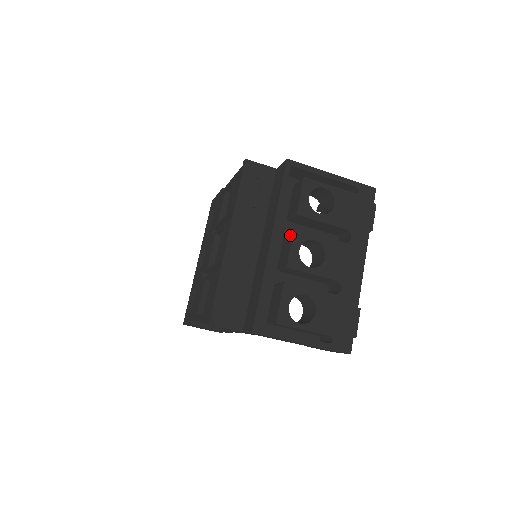
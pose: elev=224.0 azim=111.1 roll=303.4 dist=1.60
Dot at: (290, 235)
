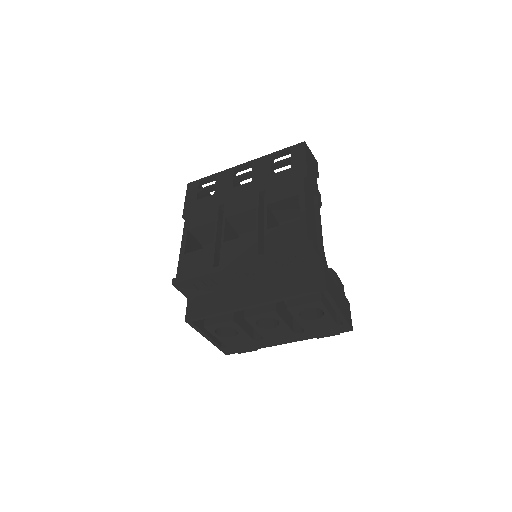
Dot at: (270, 307)
